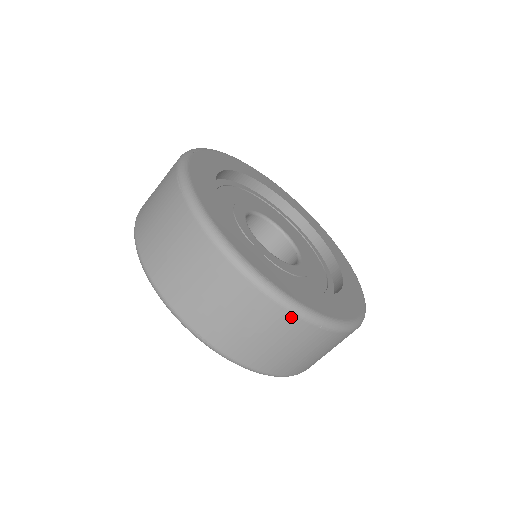
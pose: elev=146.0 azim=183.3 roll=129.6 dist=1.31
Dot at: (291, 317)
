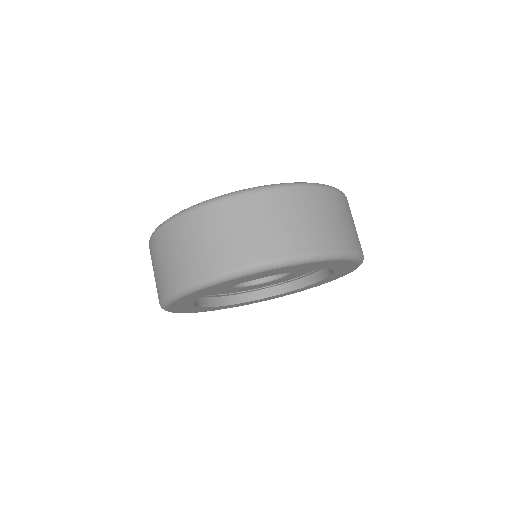
Dot at: (219, 205)
